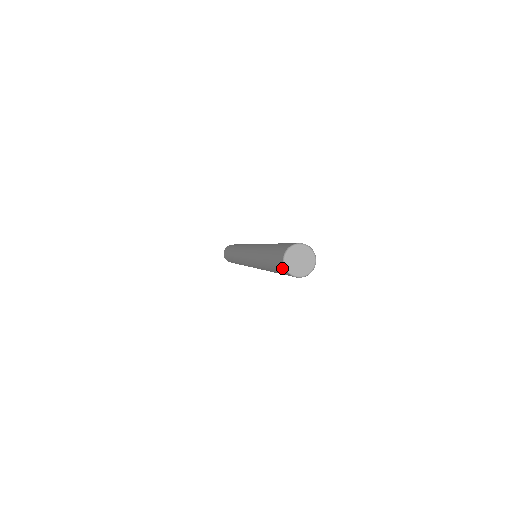
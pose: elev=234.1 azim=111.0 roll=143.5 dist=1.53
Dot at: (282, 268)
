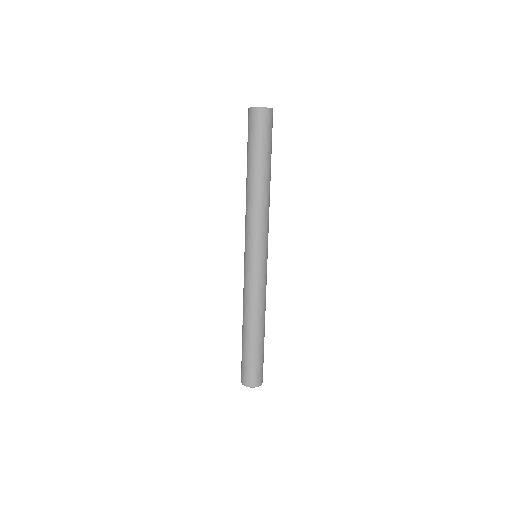
Dot at: occluded
